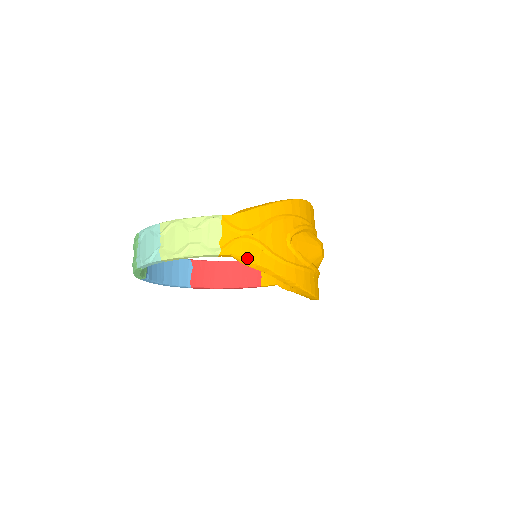
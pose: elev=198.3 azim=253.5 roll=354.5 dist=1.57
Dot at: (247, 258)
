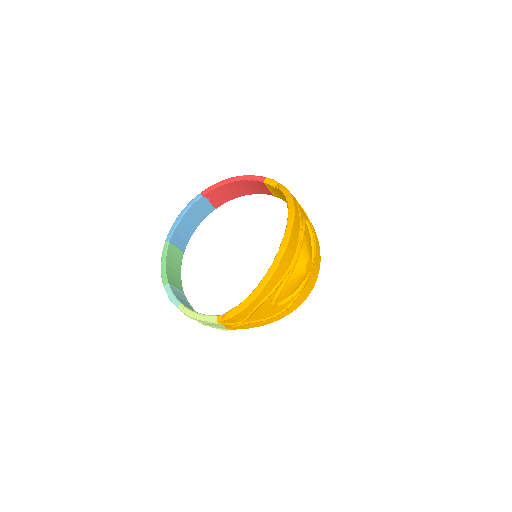
Dot at: occluded
